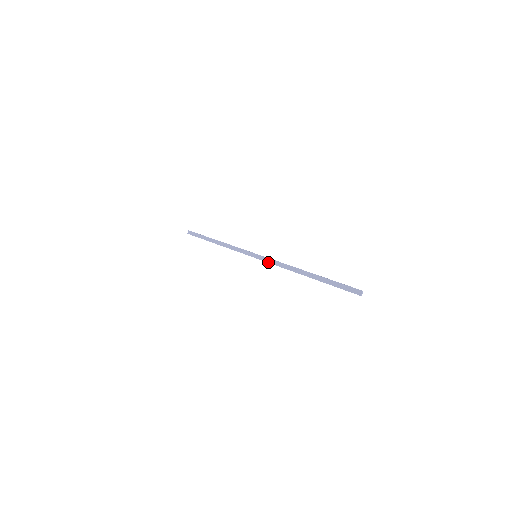
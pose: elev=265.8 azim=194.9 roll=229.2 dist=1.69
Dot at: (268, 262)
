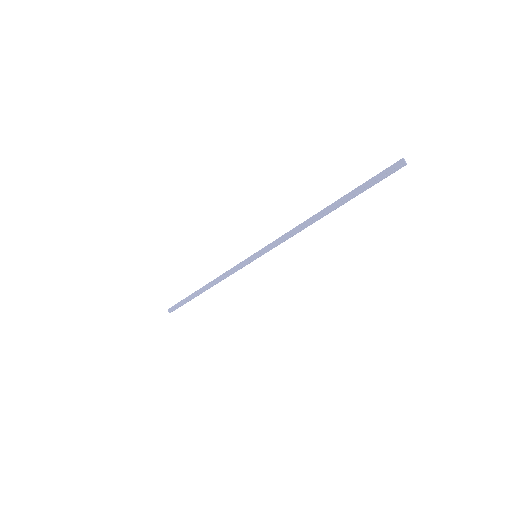
Dot at: (273, 247)
